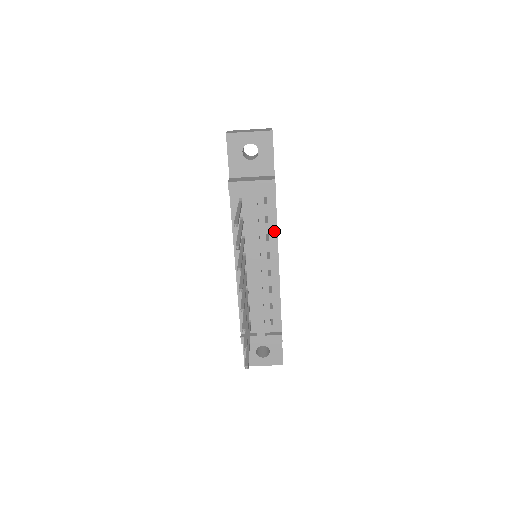
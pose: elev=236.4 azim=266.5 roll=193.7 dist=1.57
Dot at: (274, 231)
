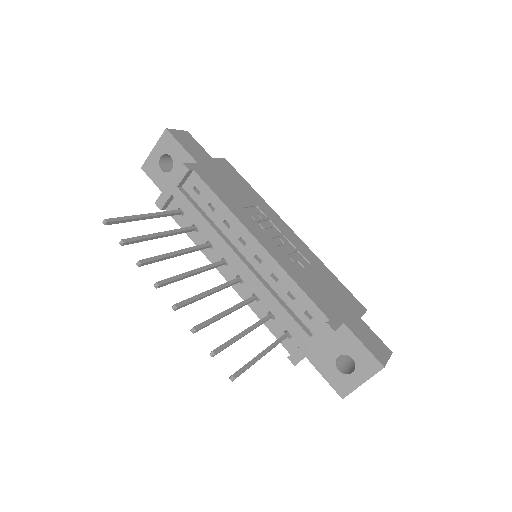
Dot at: (226, 212)
